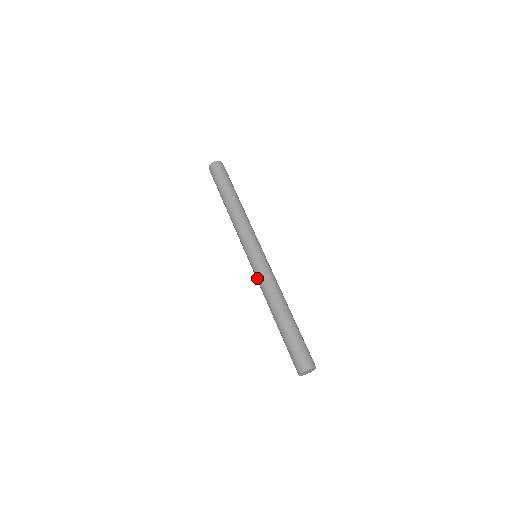
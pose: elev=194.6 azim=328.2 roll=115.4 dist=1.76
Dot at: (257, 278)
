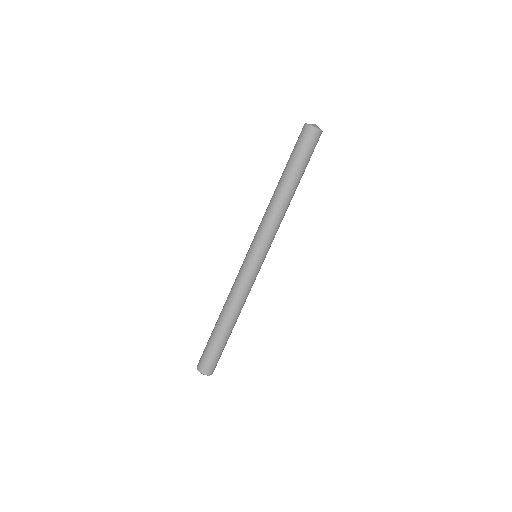
Dot at: (239, 278)
